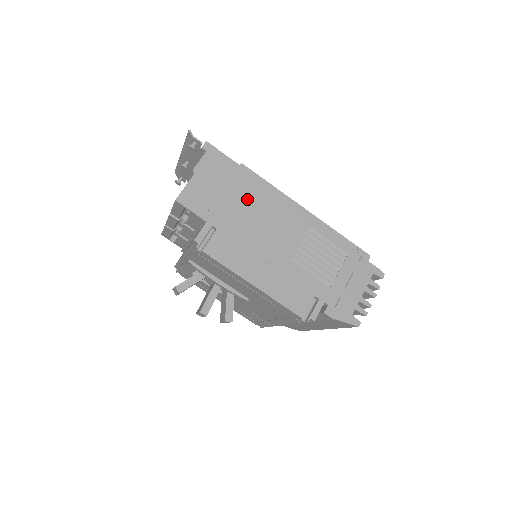
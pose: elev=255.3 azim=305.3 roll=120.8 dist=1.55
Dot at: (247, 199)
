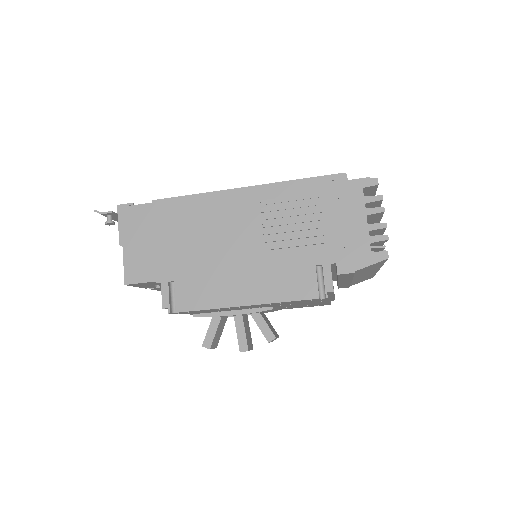
Dot at: (181, 229)
